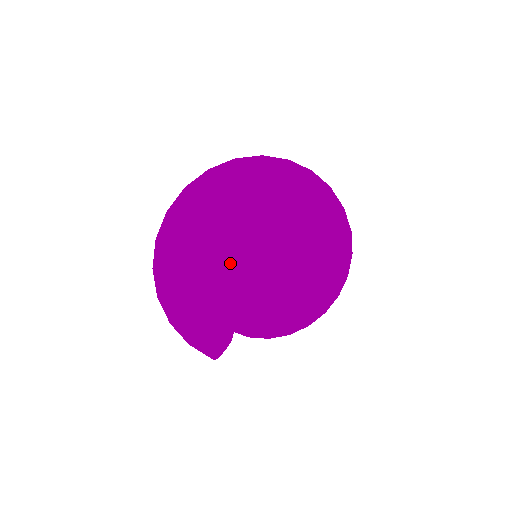
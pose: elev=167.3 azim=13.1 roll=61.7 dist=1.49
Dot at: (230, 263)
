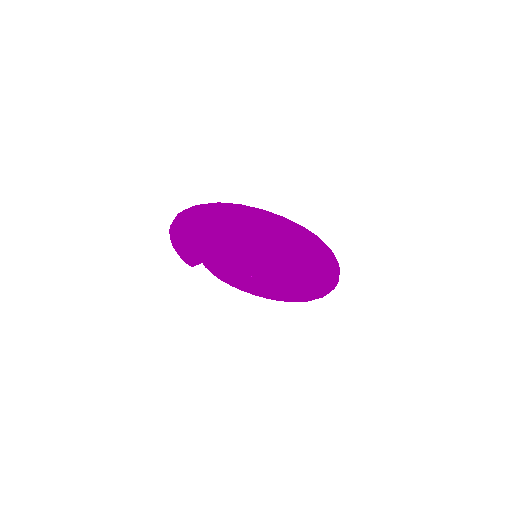
Dot at: occluded
